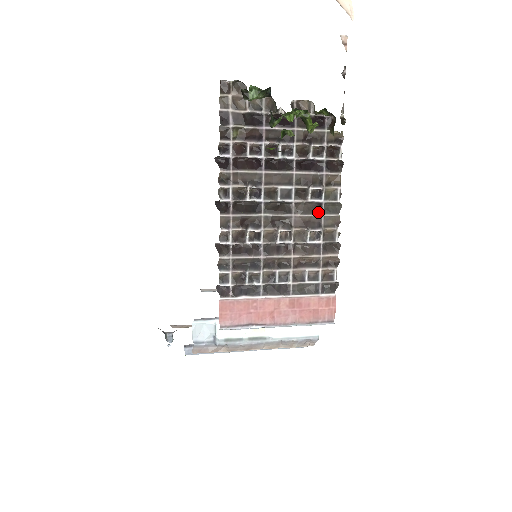
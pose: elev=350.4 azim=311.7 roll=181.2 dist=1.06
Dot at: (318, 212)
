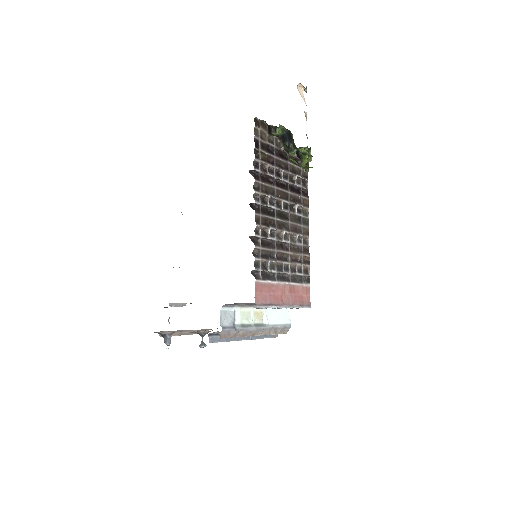
Dot at: (300, 223)
